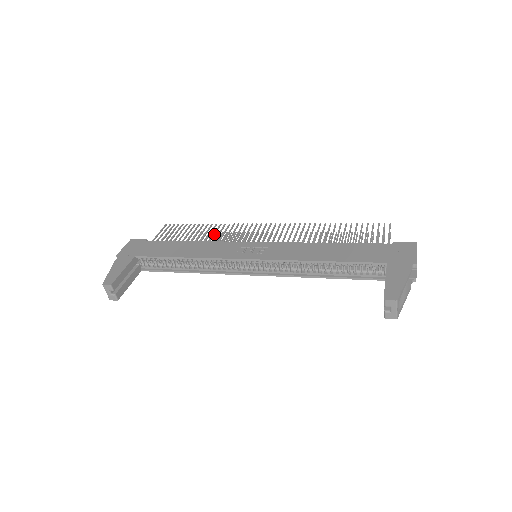
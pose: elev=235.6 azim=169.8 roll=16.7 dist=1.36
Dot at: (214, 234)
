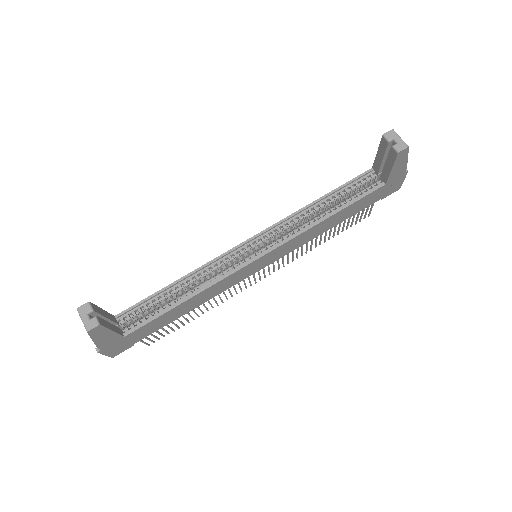
Dot at: occluded
